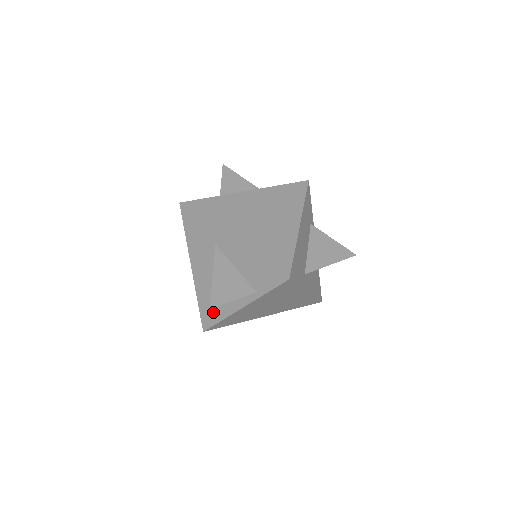
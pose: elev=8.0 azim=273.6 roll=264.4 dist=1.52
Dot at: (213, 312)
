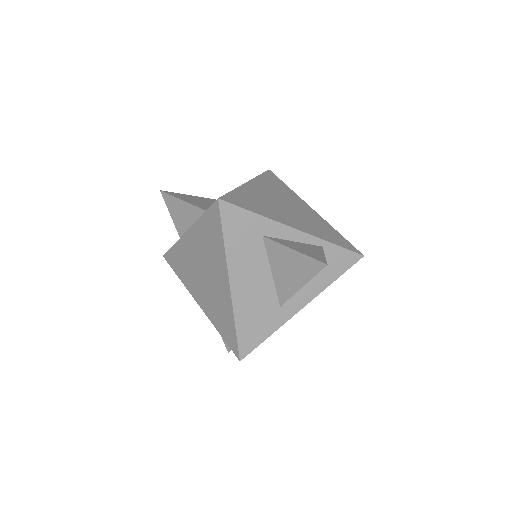
Dot at: occluded
